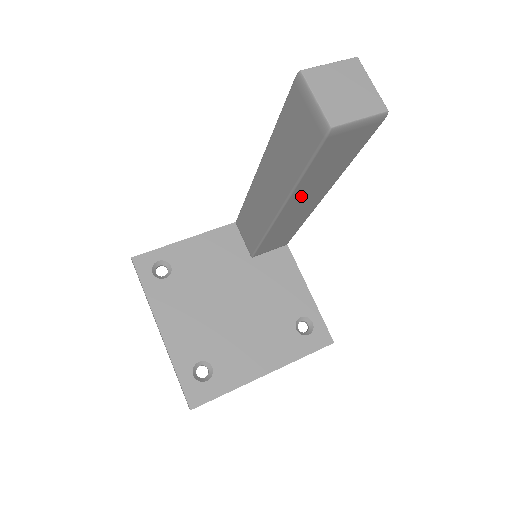
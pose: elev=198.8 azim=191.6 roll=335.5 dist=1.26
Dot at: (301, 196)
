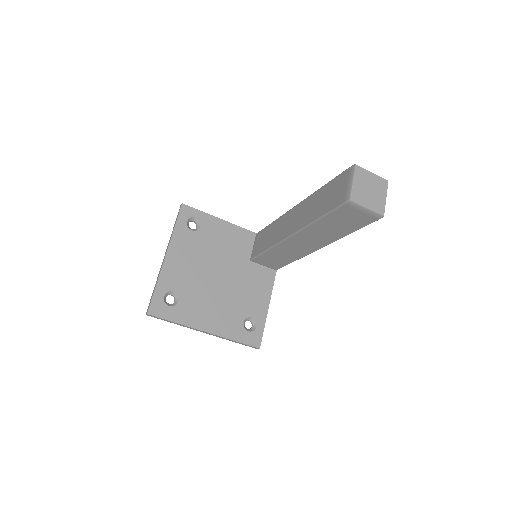
Dot at: (309, 234)
